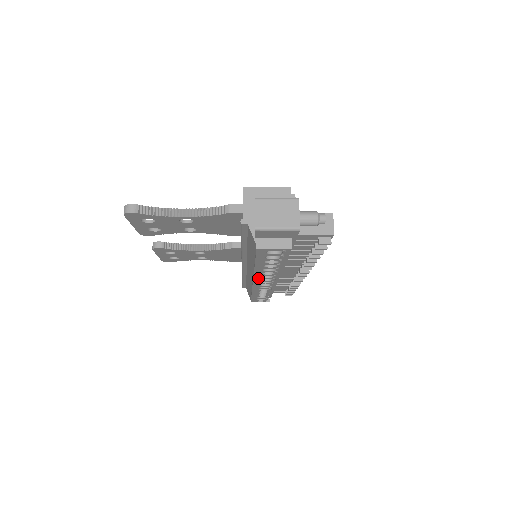
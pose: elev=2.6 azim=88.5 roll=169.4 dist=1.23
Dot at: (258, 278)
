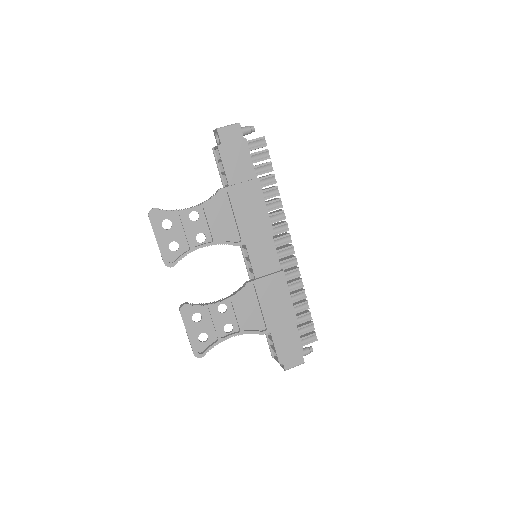
Dot at: occluded
